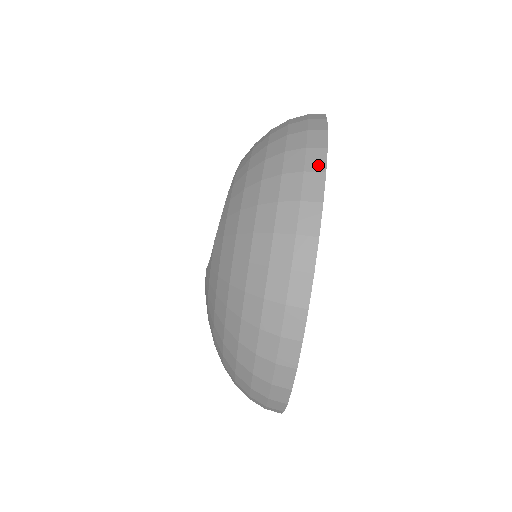
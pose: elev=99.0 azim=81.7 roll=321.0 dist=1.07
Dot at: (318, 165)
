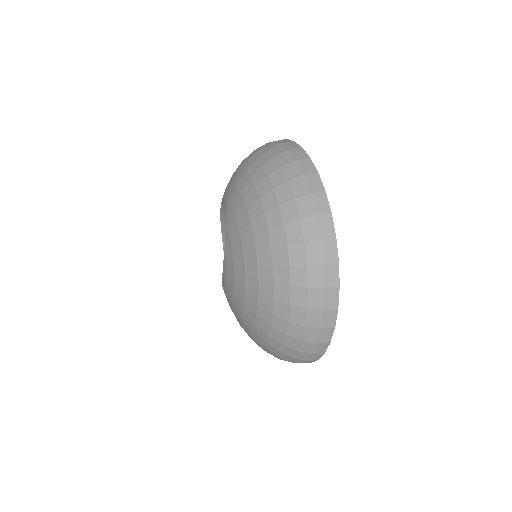
Dot at: occluded
